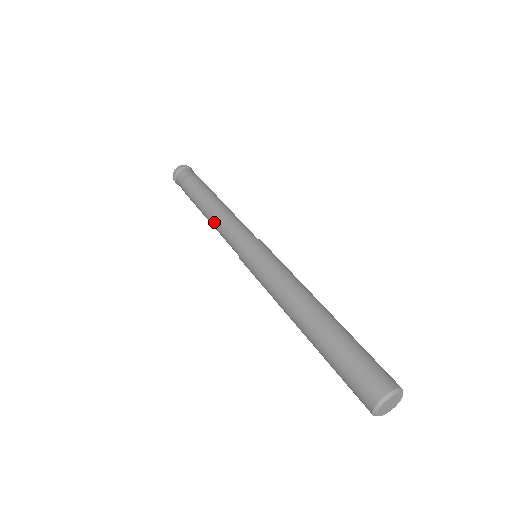
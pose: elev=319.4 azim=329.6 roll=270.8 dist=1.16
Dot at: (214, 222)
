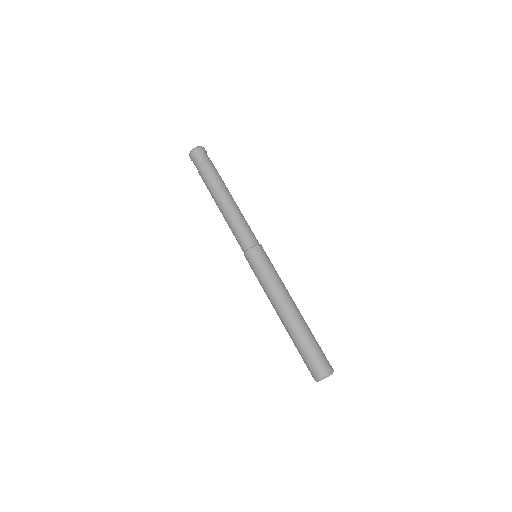
Dot at: occluded
